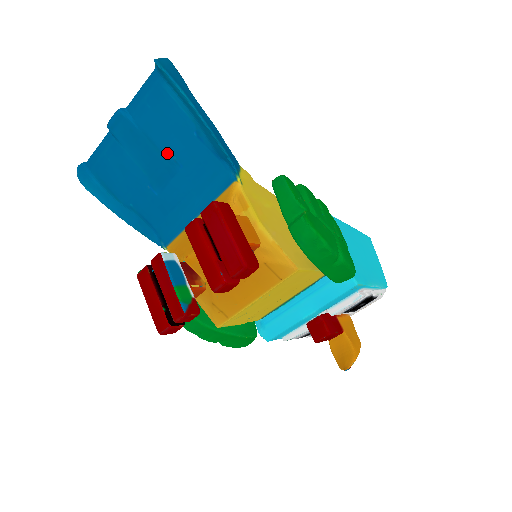
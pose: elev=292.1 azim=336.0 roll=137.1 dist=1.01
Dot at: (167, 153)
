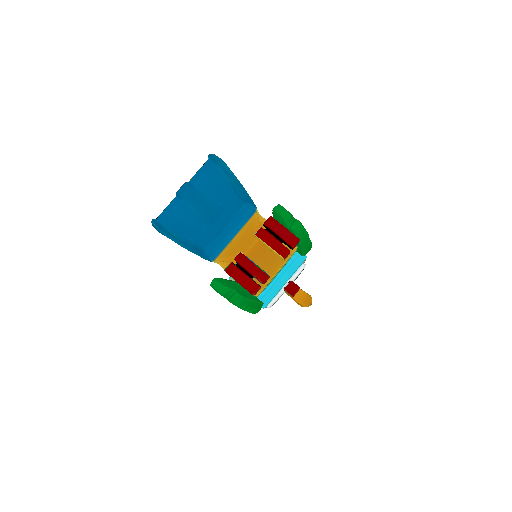
Dot at: (216, 203)
